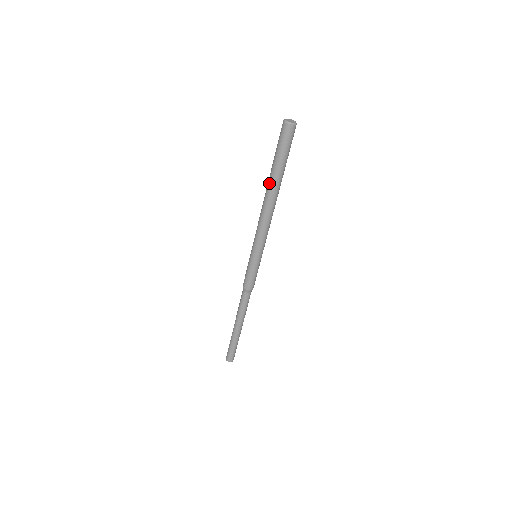
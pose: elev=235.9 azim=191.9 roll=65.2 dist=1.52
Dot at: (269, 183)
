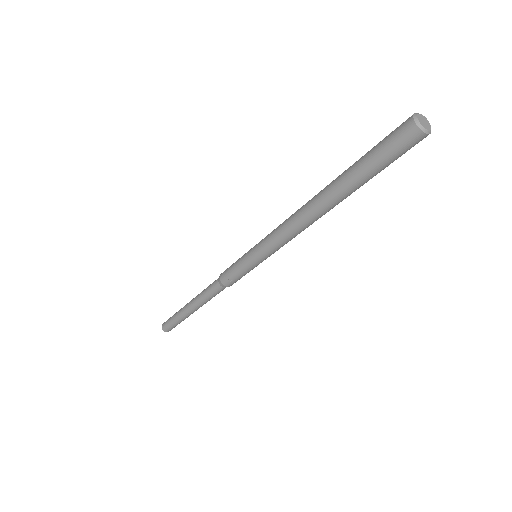
Dot at: (337, 199)
